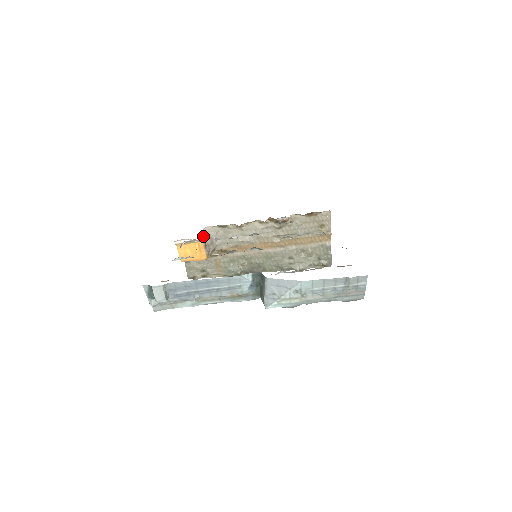
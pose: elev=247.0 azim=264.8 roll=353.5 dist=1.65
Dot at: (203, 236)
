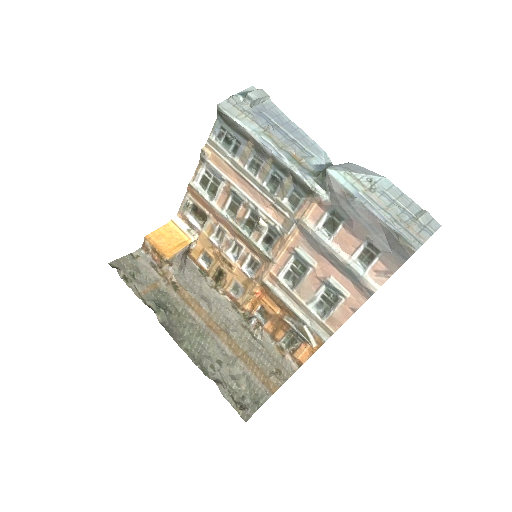
Dot at: (186, 253)
